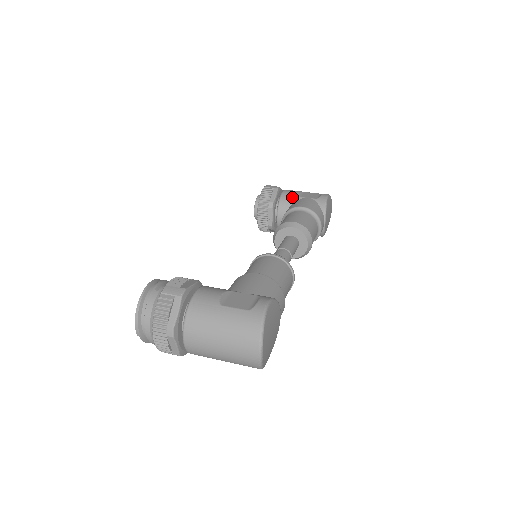
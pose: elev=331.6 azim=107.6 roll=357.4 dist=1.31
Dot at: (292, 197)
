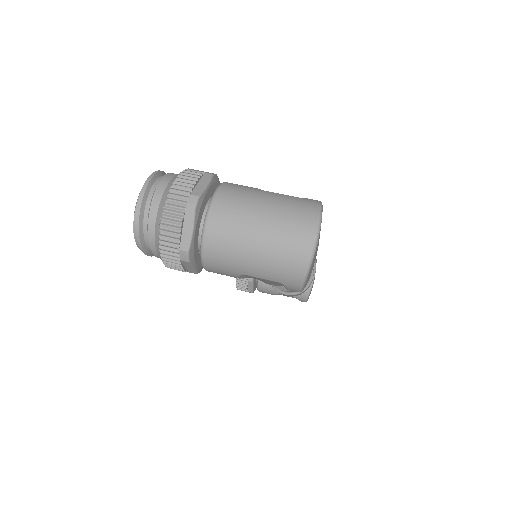
Dot at: occluded
